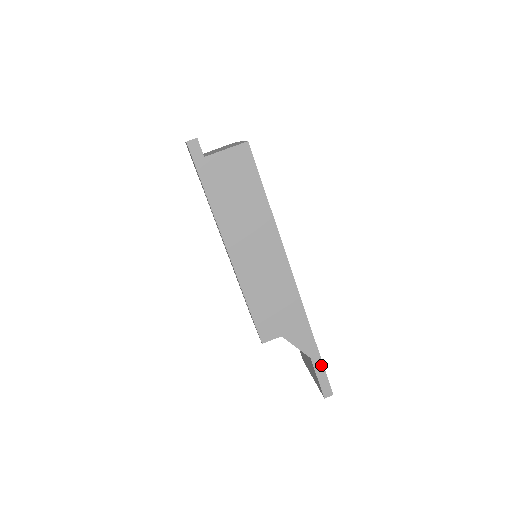
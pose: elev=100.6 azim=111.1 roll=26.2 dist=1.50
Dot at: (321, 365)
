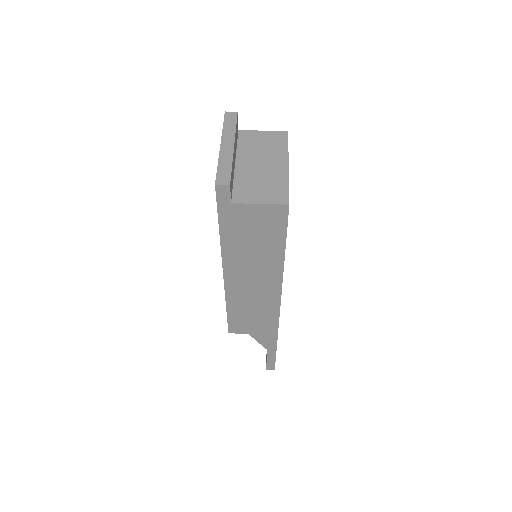
Dot at: (274, 355)
